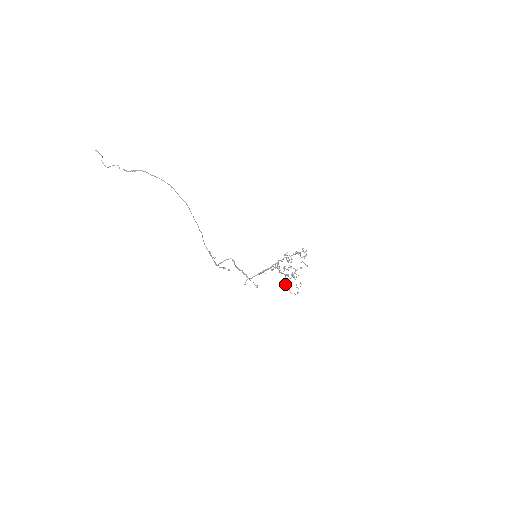
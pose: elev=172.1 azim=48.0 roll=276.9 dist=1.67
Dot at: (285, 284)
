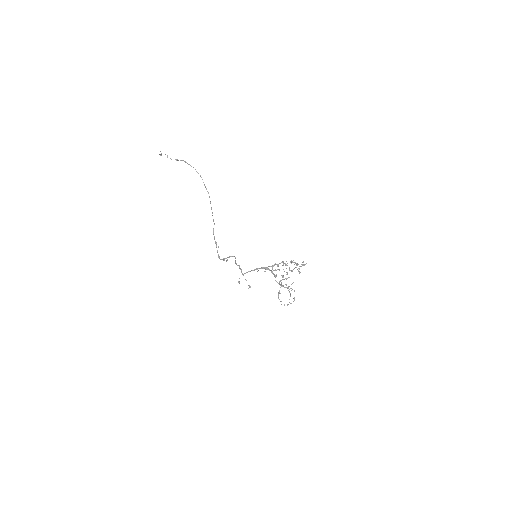
Dot at: (278, 294)
